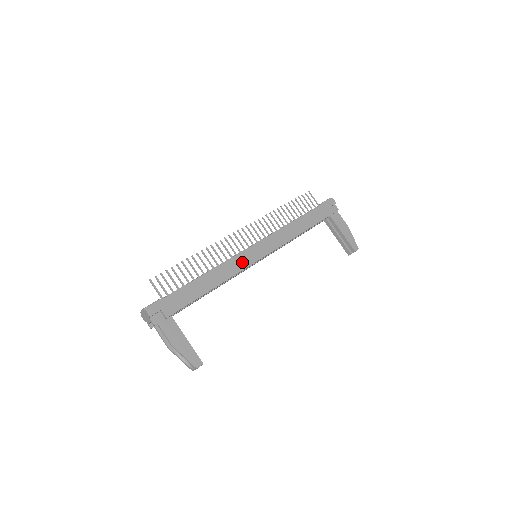
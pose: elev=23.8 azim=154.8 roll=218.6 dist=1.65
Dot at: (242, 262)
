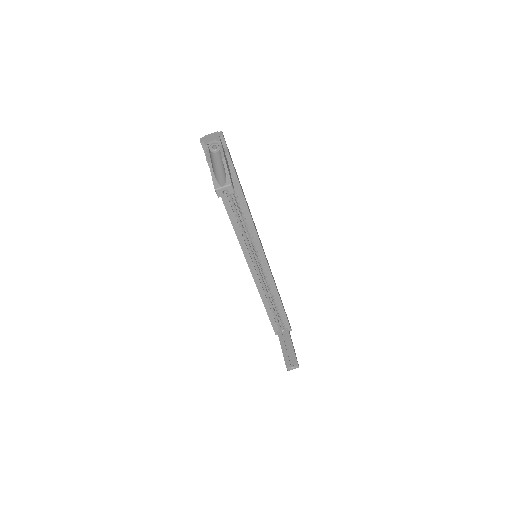
Dot at: (258, 235)
